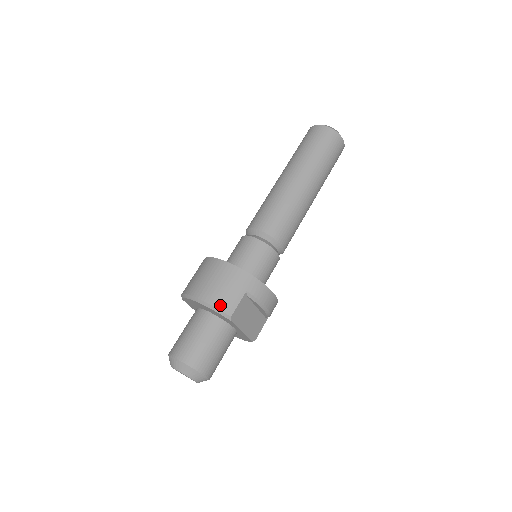
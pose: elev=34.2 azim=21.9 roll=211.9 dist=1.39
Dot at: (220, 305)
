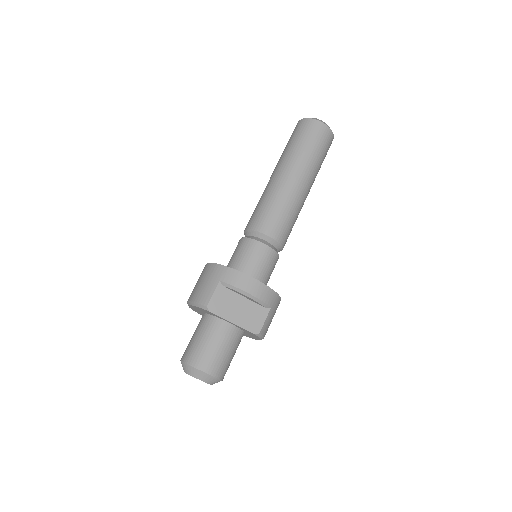
Dot at: (198, 299)
